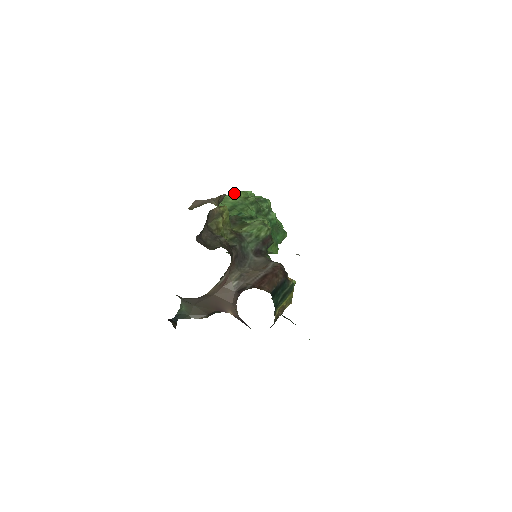
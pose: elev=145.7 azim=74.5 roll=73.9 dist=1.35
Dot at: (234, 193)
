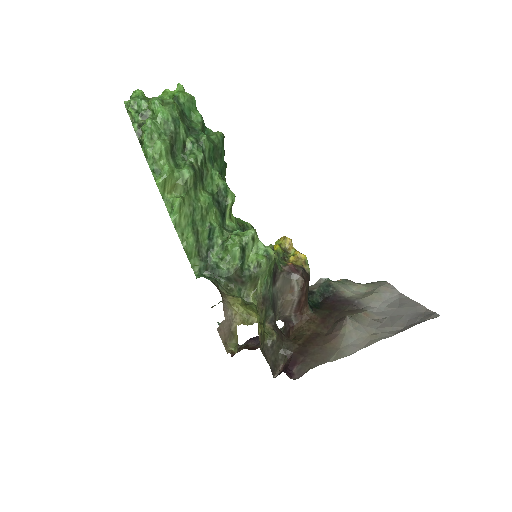
Dot at: (177, 208)
